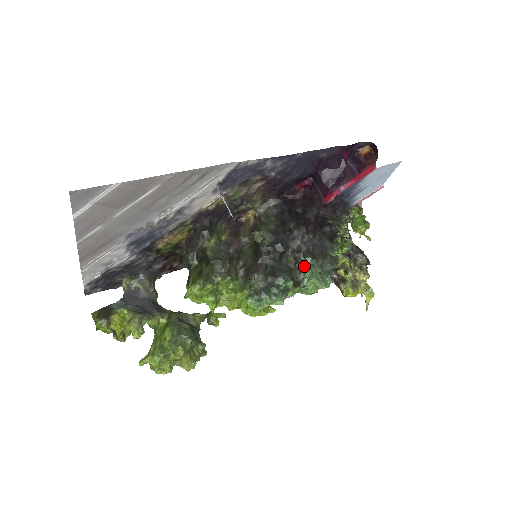
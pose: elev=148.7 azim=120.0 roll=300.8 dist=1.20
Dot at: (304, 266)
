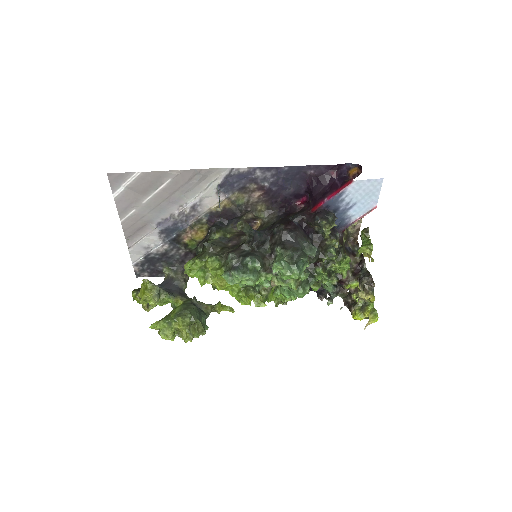
Dot at: (276, 256)
